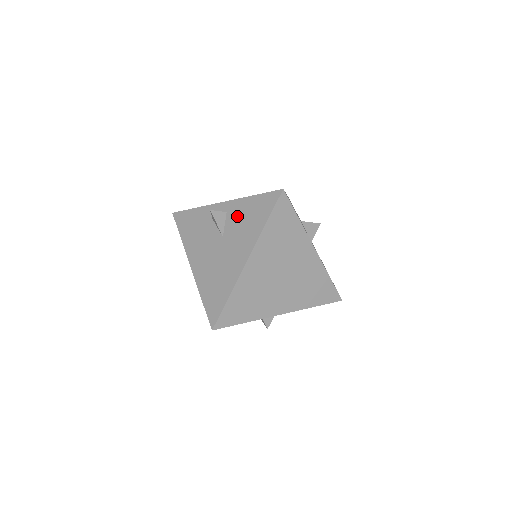
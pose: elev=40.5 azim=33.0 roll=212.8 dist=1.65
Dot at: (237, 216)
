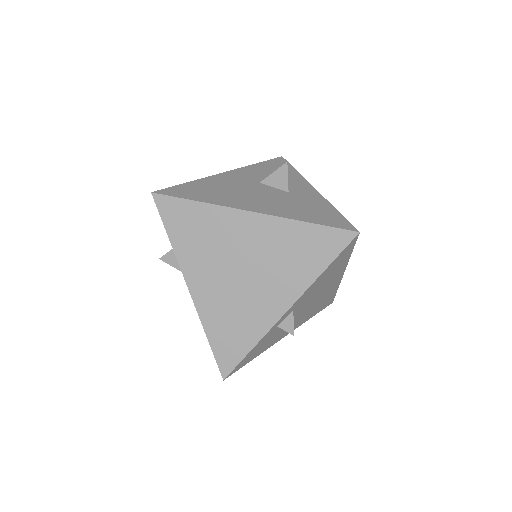
Dot at: occluded
